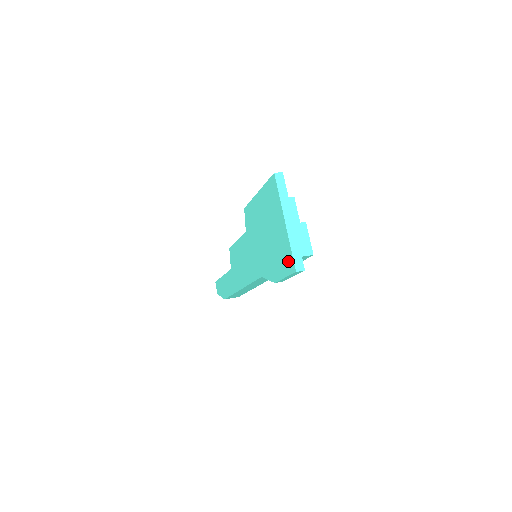
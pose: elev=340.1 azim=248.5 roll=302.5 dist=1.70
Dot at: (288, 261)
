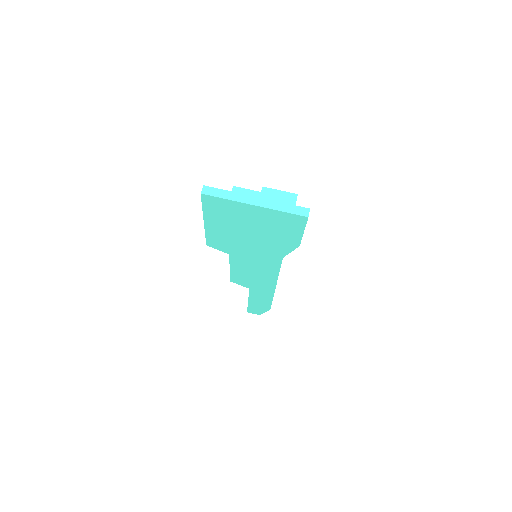
Dot at: (292, 221)
